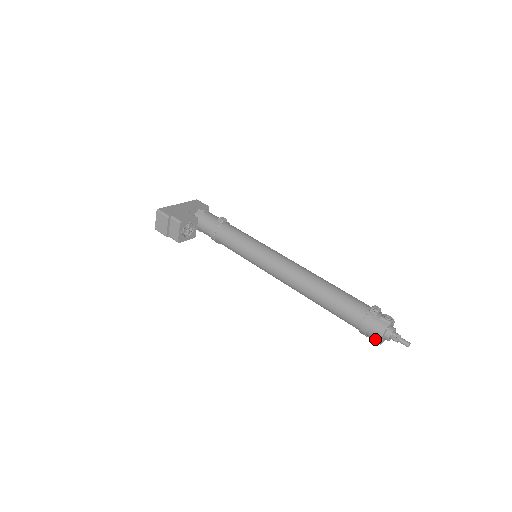
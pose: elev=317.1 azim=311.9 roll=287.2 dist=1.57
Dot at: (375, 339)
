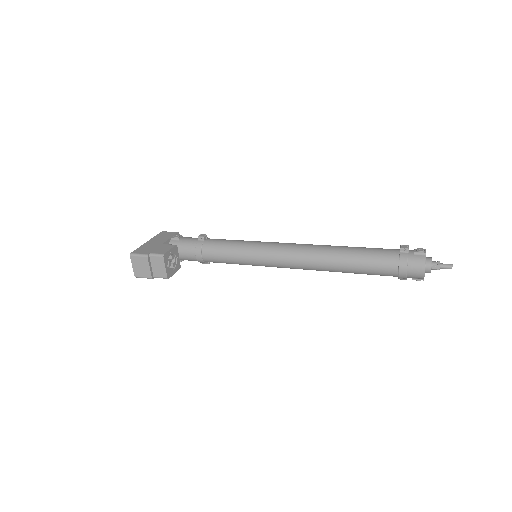
Dot at: (418, 276)
